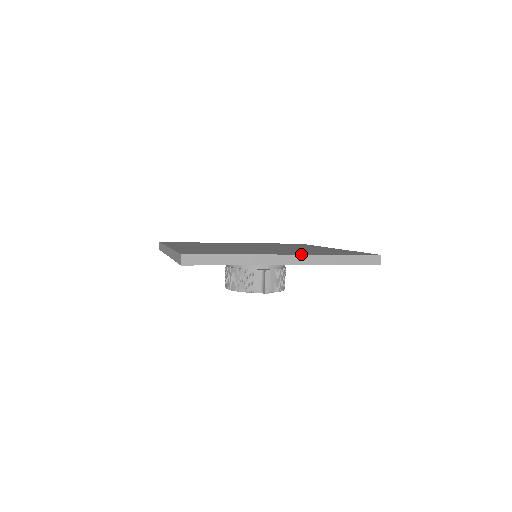
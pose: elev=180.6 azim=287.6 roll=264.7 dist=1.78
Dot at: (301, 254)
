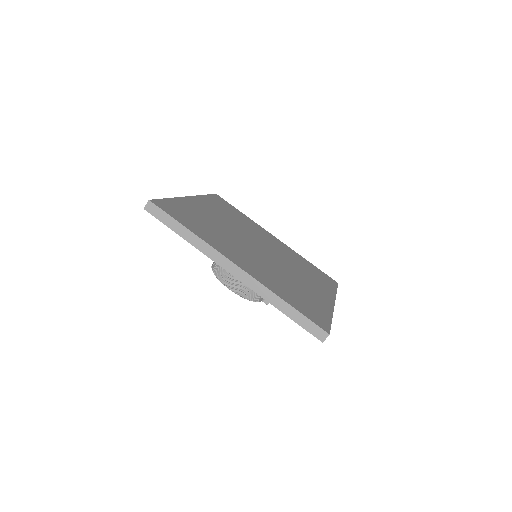
Dot at: (335, 299)
